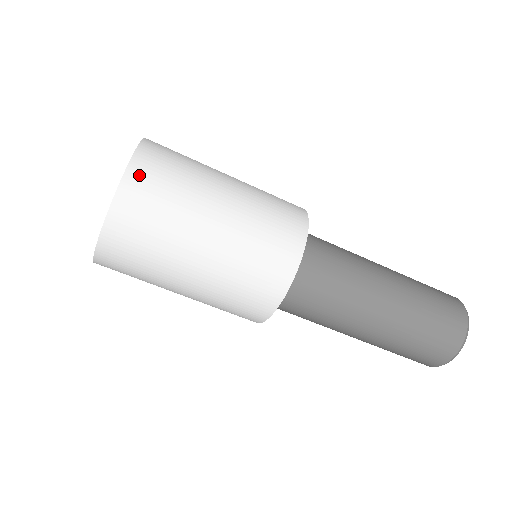
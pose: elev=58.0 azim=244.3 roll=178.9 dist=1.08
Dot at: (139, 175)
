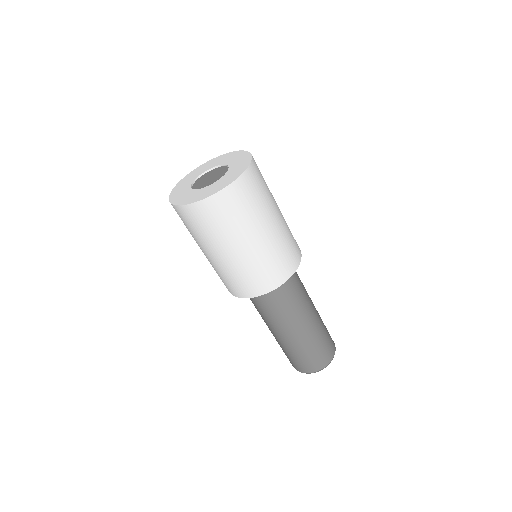
Dot at: (215, 203)
